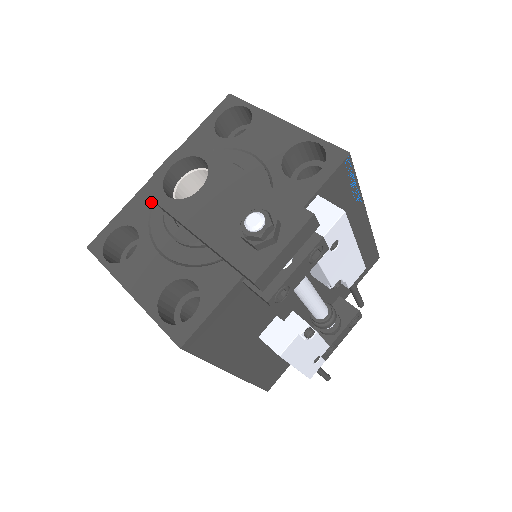
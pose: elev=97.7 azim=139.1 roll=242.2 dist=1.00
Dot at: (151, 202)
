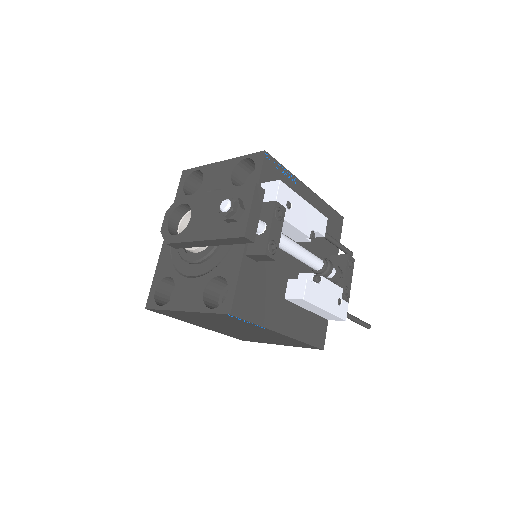
Dot at: (170, 256)
